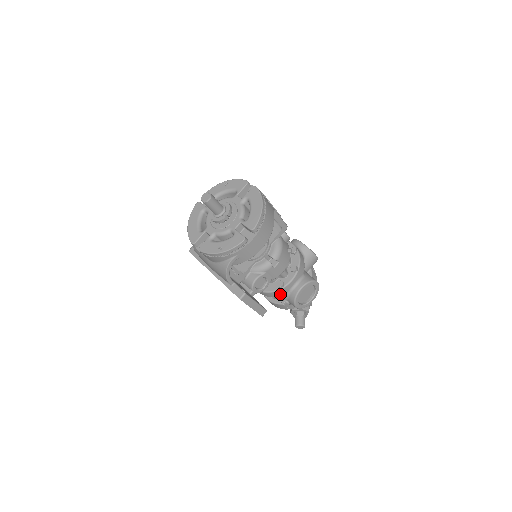
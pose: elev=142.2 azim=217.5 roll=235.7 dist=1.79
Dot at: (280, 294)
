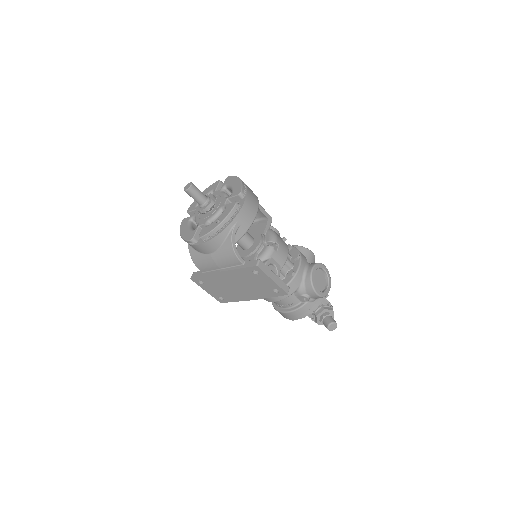
Dot at: (295, 286)
